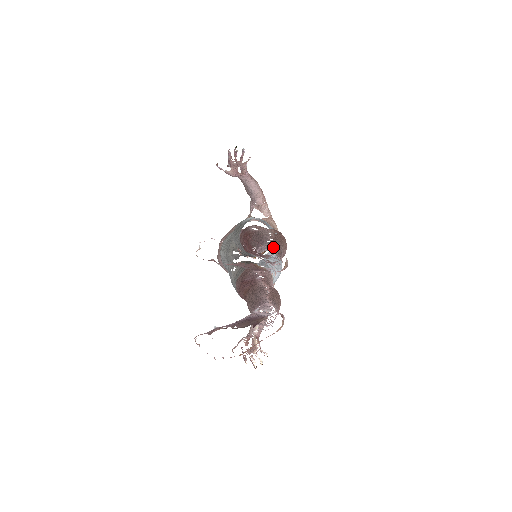
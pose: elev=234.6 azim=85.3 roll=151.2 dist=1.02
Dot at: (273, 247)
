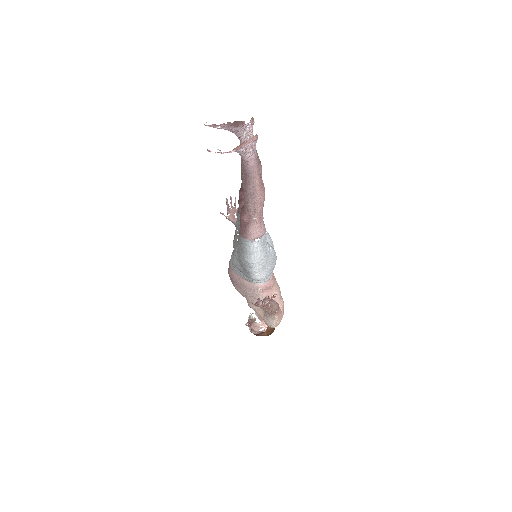
Dot at: occluded
